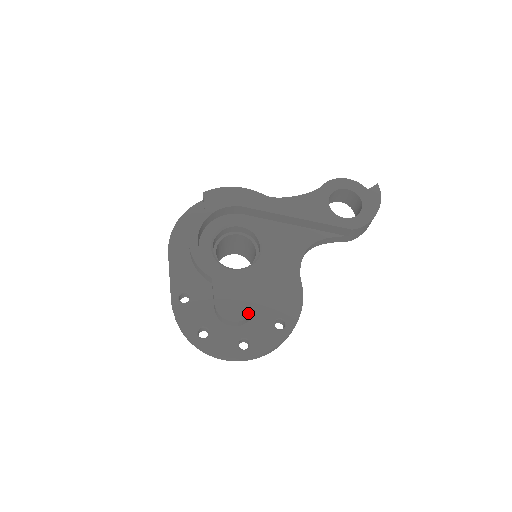
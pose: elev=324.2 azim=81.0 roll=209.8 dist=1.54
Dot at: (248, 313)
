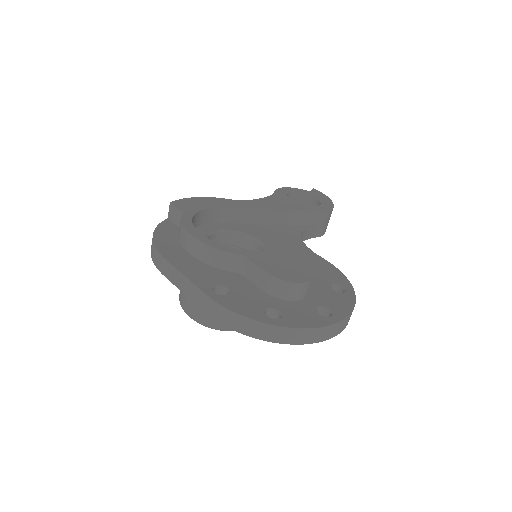
Dot at: (310, 273)
